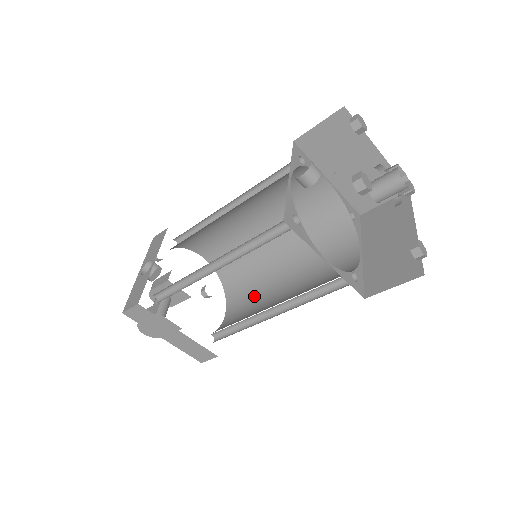
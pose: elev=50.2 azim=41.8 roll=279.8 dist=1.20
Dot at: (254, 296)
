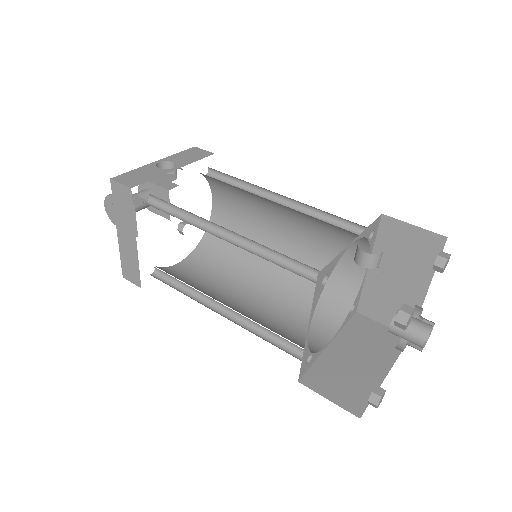
Dot at: (217, 275)
